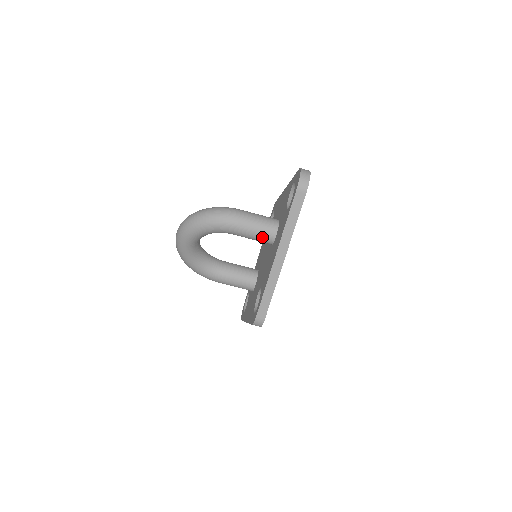
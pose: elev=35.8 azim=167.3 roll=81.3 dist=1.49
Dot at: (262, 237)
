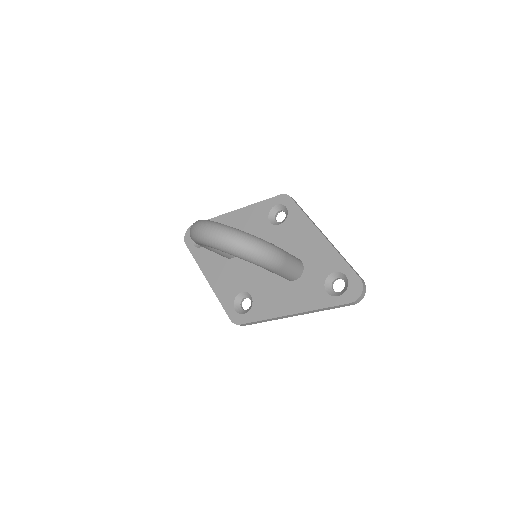
Dot at: (285, 278)
